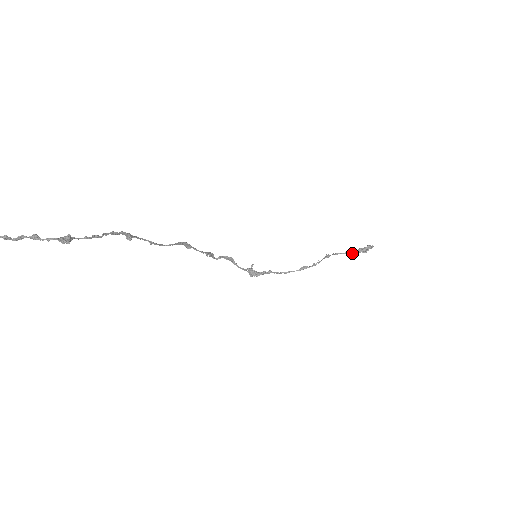
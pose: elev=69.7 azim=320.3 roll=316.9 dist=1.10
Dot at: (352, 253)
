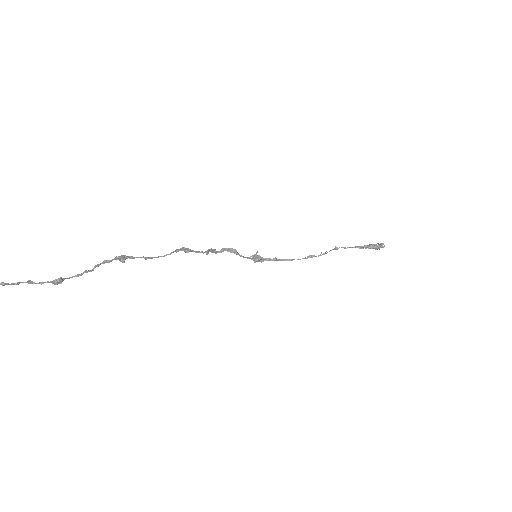
Dot at: (362, 248)
